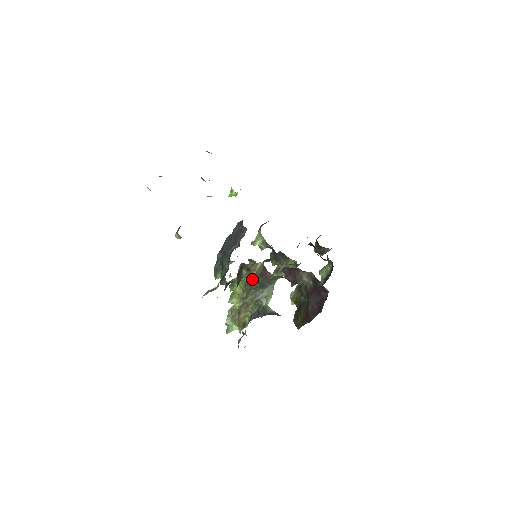
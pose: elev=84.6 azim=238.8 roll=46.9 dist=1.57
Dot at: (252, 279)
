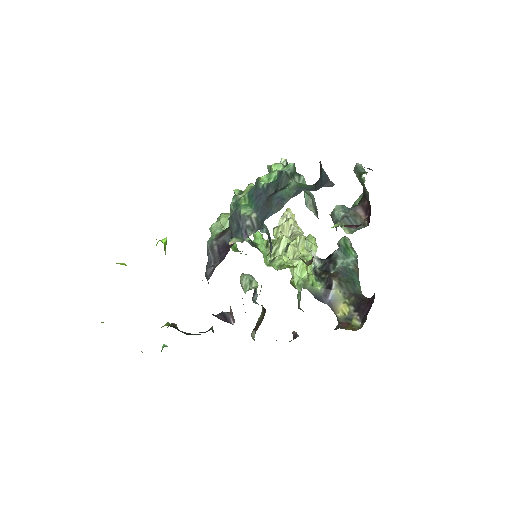
Dot at: occluded
